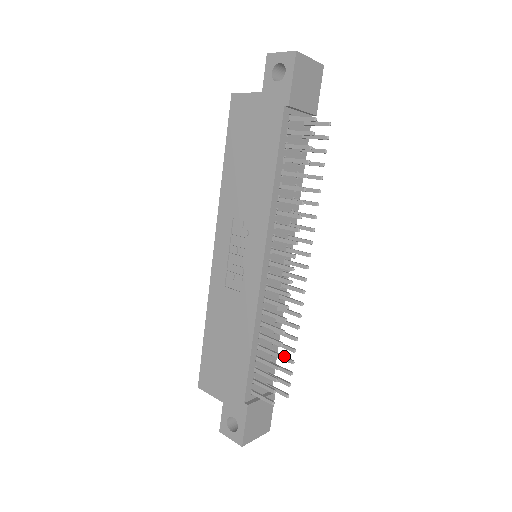
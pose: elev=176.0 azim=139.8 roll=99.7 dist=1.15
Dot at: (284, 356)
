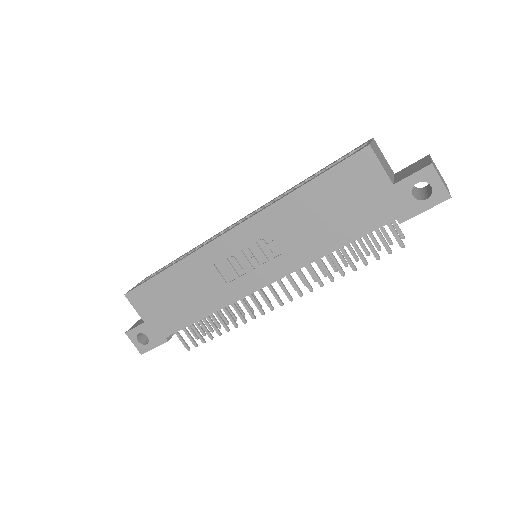
Dot at: (216, 319)
